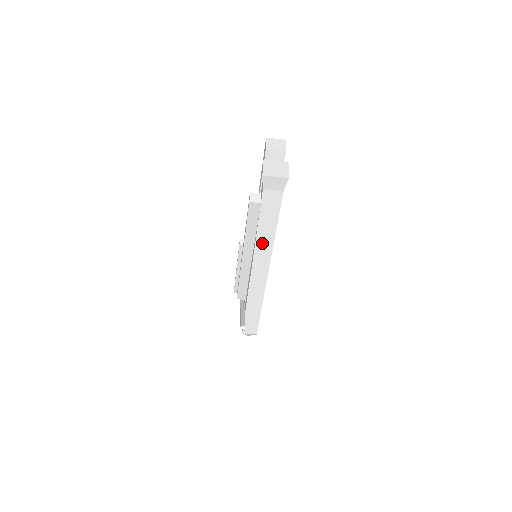
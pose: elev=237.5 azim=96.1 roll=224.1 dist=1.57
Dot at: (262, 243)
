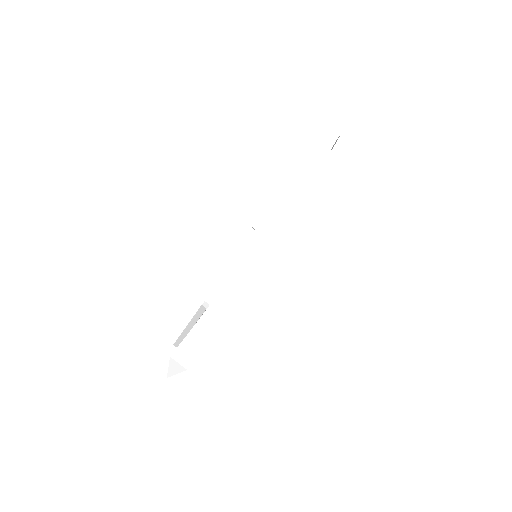
Dot at: (291, 214)
